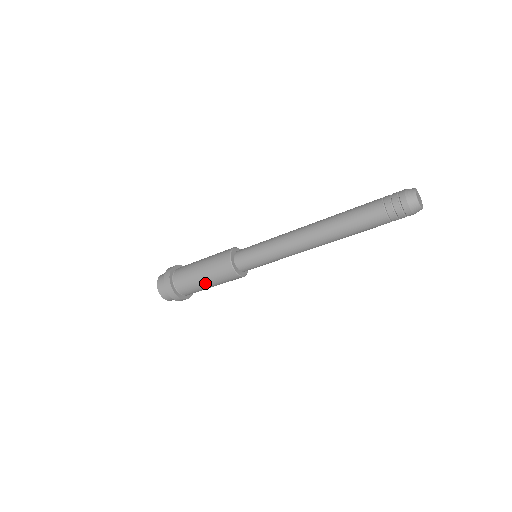
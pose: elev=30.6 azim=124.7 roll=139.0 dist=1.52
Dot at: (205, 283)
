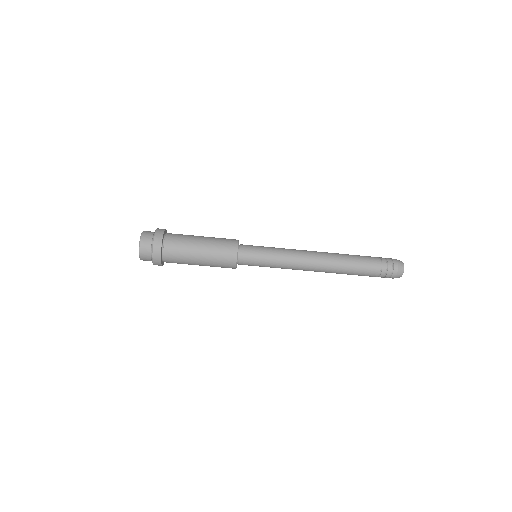
Dot at: (198, 263)
